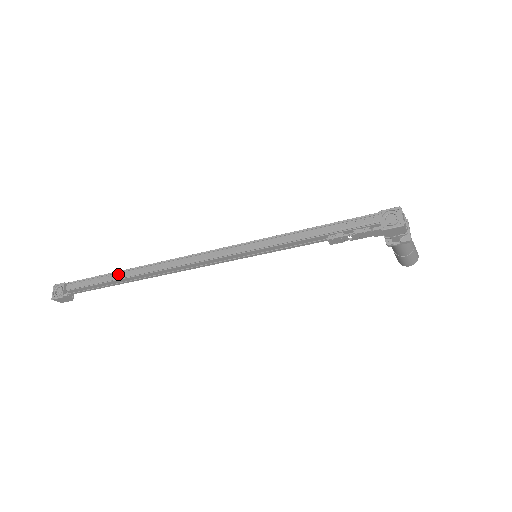
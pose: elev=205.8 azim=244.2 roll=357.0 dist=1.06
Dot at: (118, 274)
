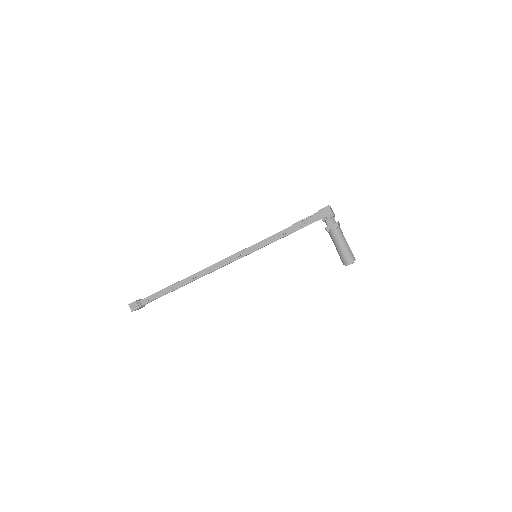
Dot at: (175, 283)
